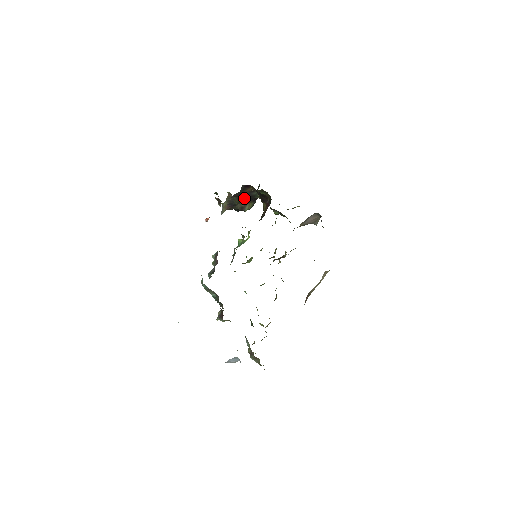
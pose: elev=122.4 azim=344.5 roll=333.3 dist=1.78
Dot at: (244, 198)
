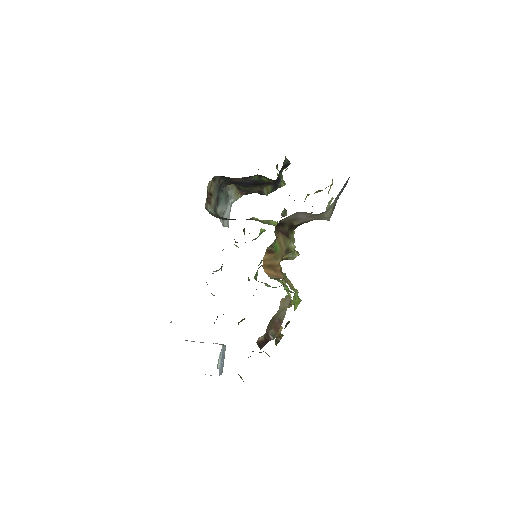
Dot at: (247, 184)
